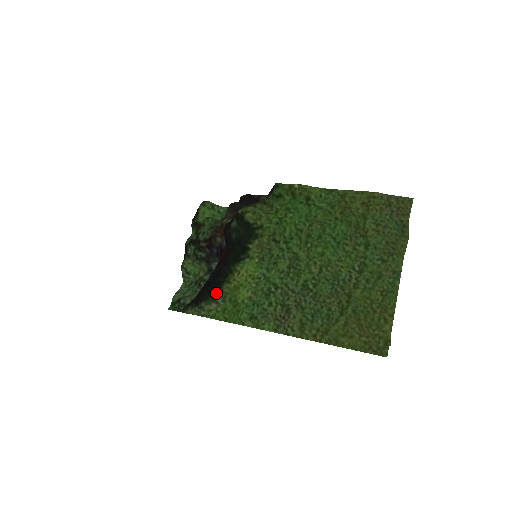
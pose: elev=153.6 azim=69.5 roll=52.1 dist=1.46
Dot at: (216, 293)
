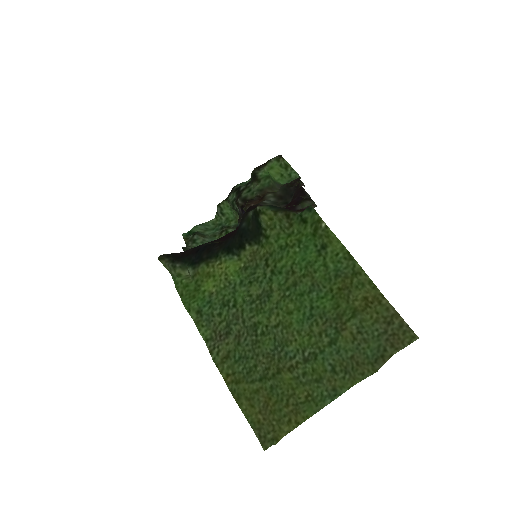
Dot at: (192, 265)
